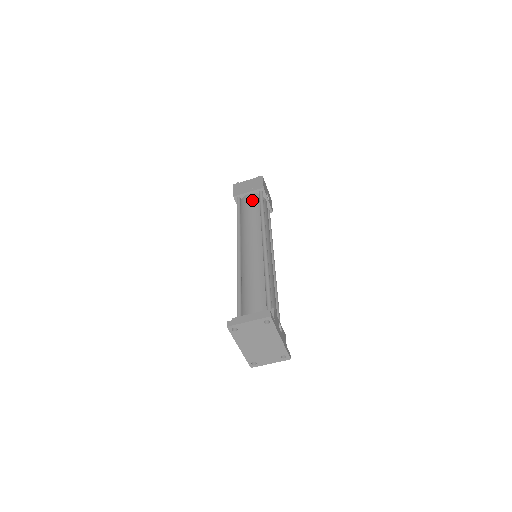
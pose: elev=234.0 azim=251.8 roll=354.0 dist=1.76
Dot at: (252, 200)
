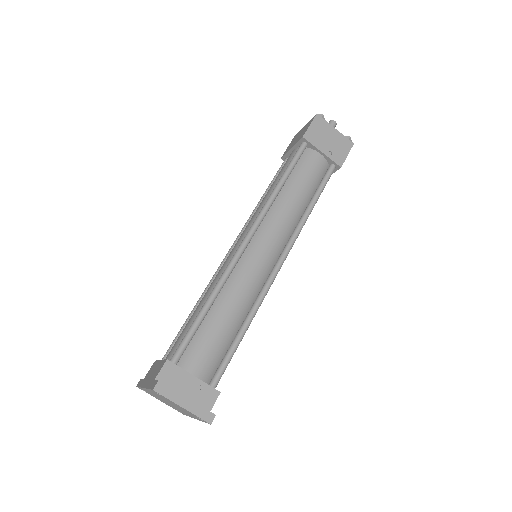
Dot at: (316, 170)
